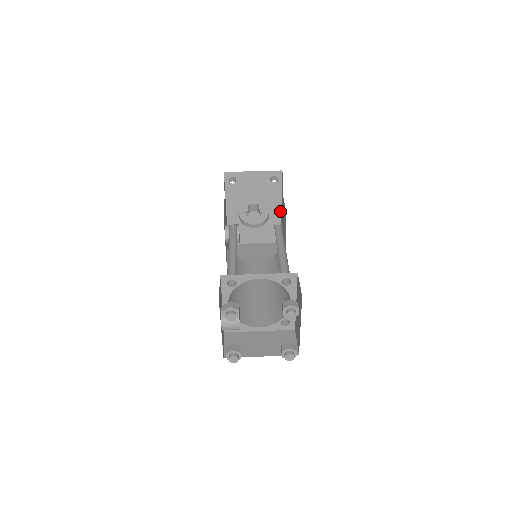
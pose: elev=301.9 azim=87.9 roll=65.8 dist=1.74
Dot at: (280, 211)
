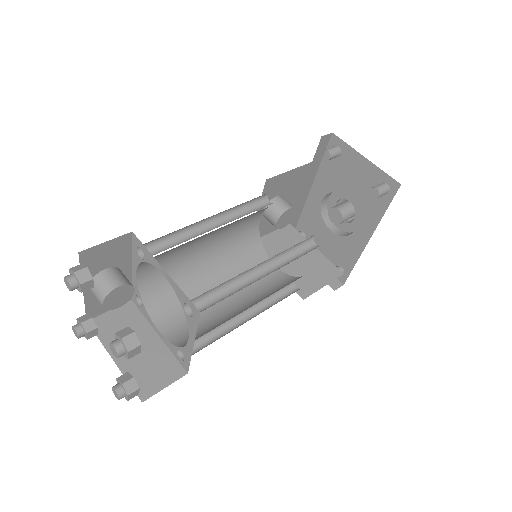
Dot at: (370, 236)
